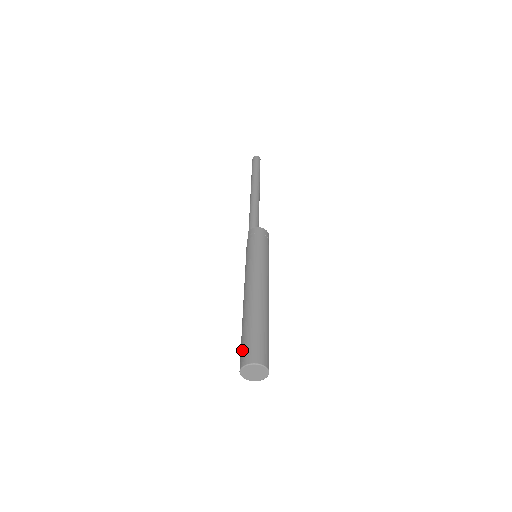
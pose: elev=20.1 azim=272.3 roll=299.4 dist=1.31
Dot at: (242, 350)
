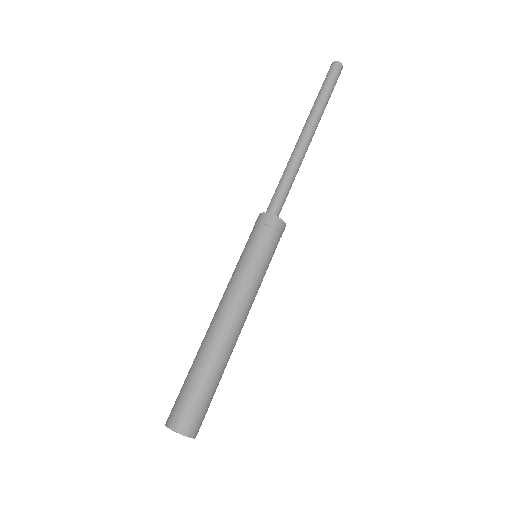
Dot at: occluded
